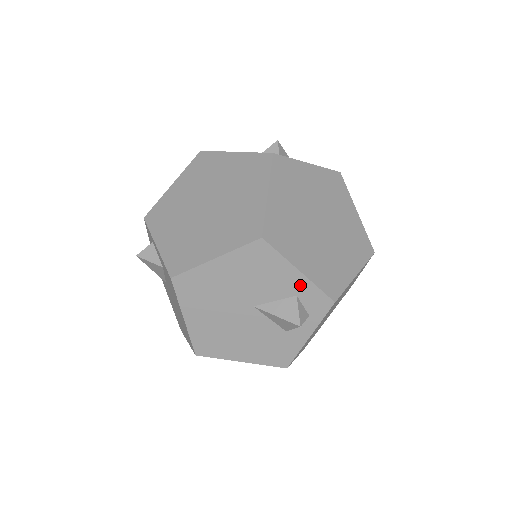
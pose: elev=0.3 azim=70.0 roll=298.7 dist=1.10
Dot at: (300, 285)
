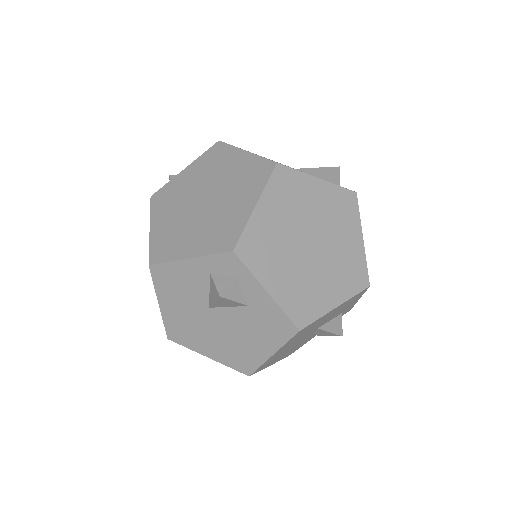
Dot at: (350, 306)
